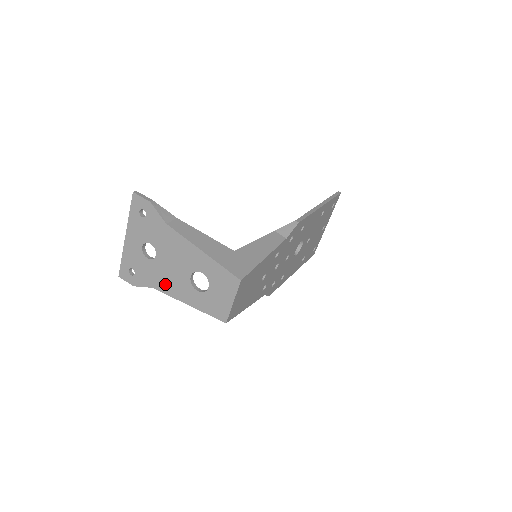
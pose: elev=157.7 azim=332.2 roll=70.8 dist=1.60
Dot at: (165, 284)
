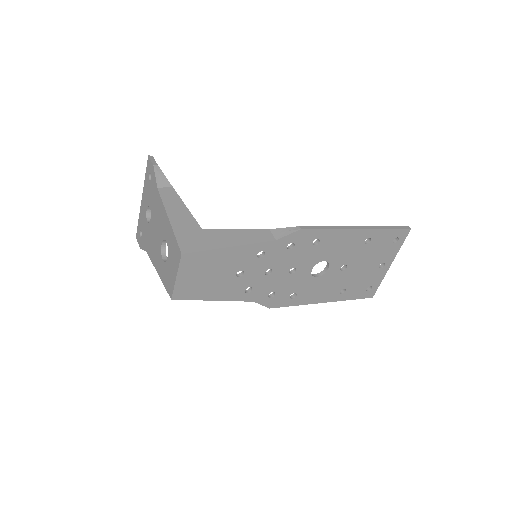
Dot at: (151, 249)
